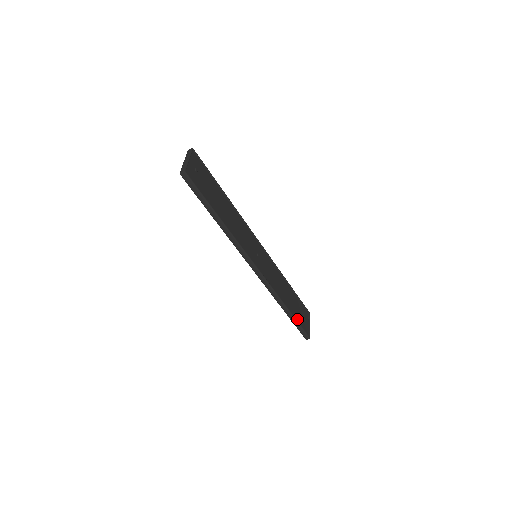
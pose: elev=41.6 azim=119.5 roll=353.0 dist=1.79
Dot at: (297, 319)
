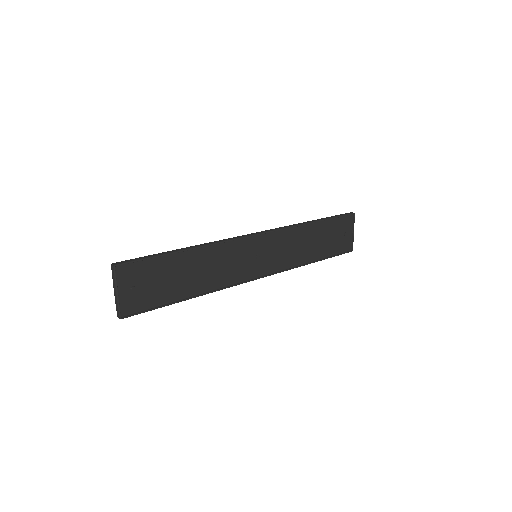
Dot at: (331, 252)
